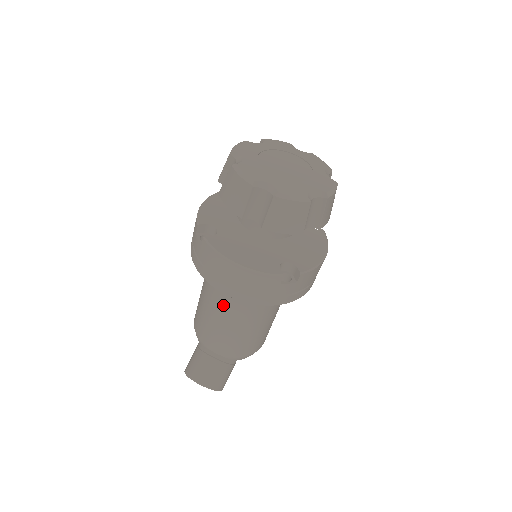
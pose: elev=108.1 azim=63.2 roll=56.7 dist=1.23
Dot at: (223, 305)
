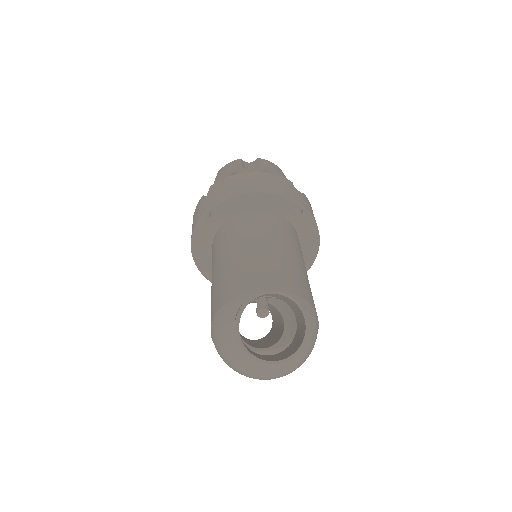
Dot at: (252, 234)
